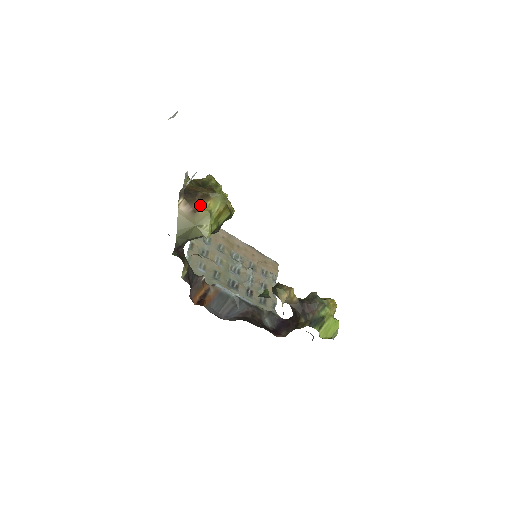
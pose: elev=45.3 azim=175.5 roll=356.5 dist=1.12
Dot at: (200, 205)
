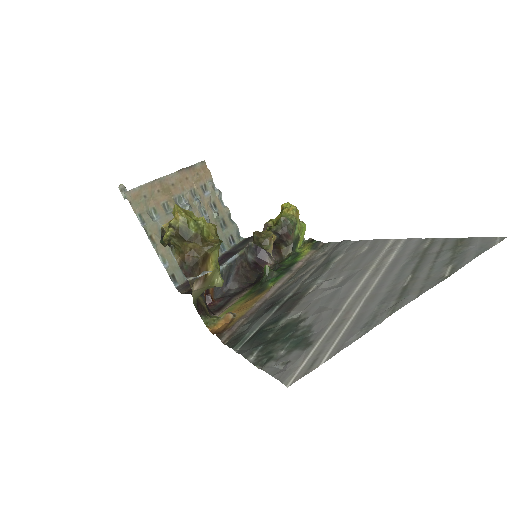
Dot at: (206, 269)
